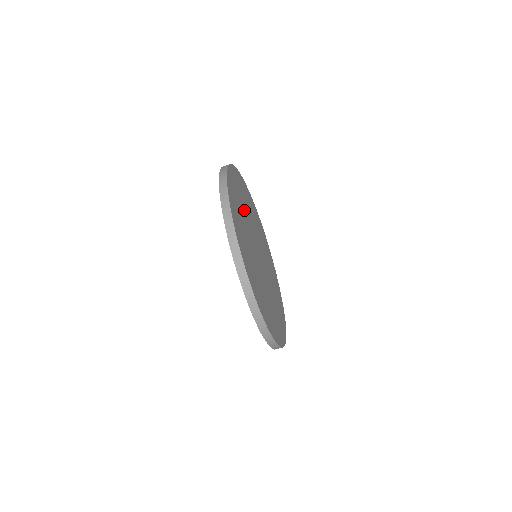
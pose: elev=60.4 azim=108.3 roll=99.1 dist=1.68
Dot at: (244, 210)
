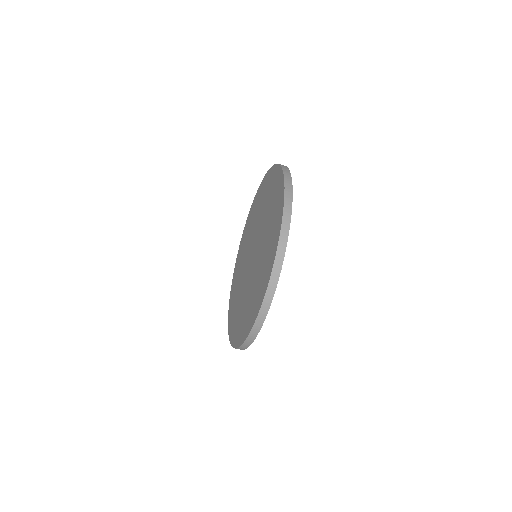
Dot at: occluded
